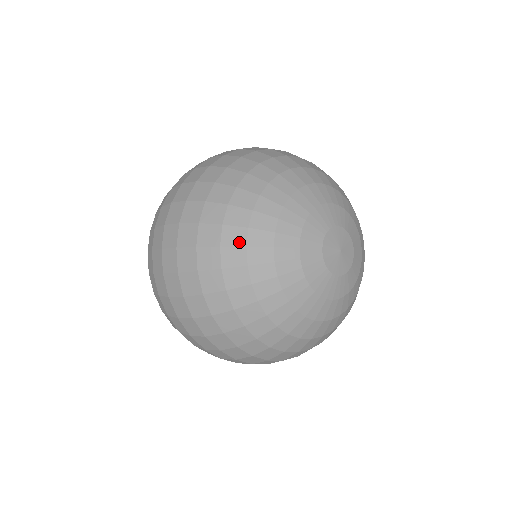
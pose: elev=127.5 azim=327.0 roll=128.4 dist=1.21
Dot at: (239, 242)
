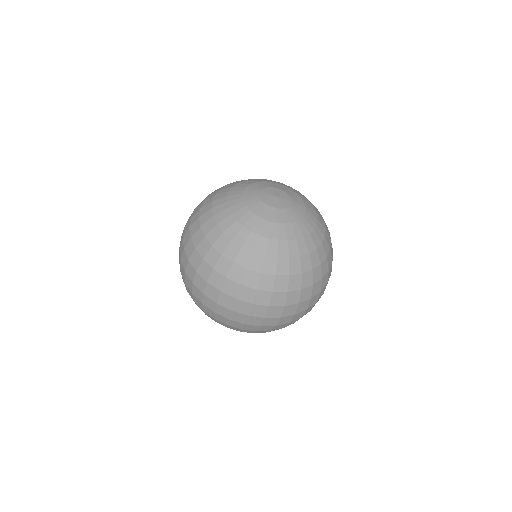
Dot at: (208, 209)
